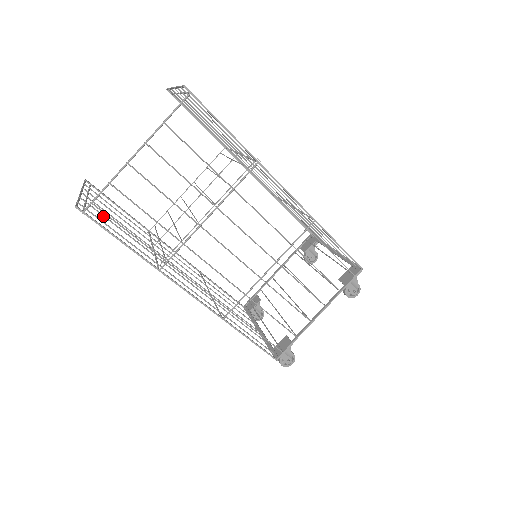
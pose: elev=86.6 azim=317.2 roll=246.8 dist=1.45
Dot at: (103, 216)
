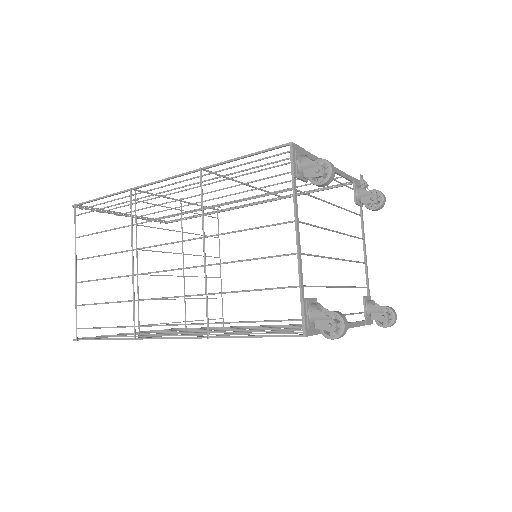
Dot at: (118, 335)
